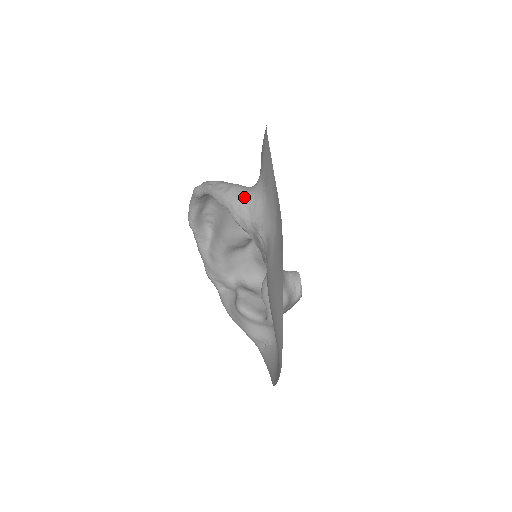
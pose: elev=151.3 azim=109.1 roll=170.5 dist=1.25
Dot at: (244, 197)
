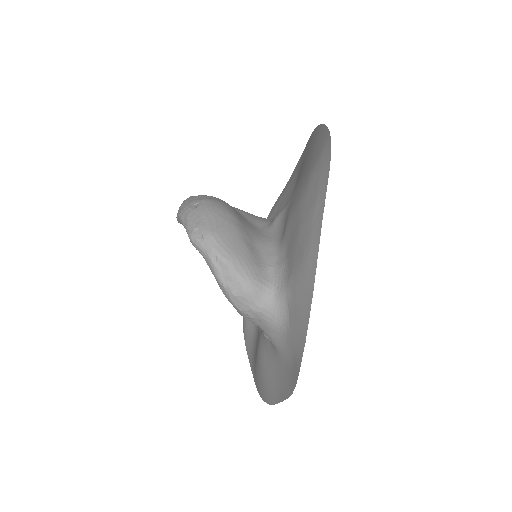
Dot at: (258, 312)
